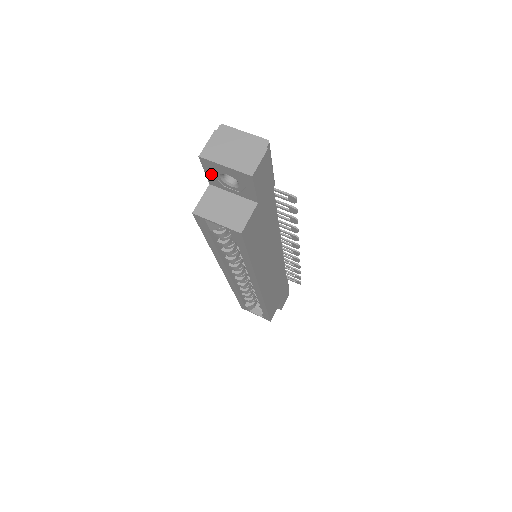
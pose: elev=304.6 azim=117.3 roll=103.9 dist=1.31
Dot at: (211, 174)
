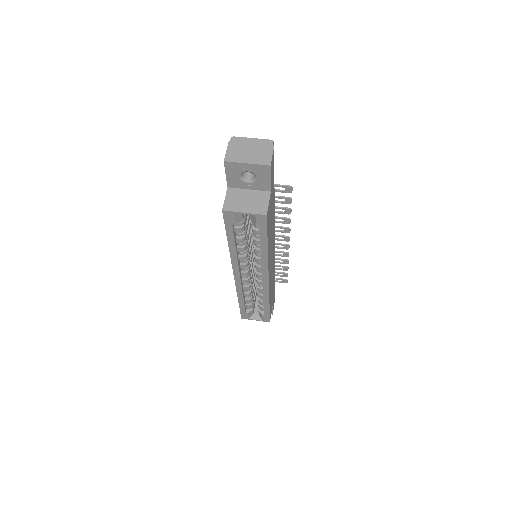
Dot at: (232, 176)
